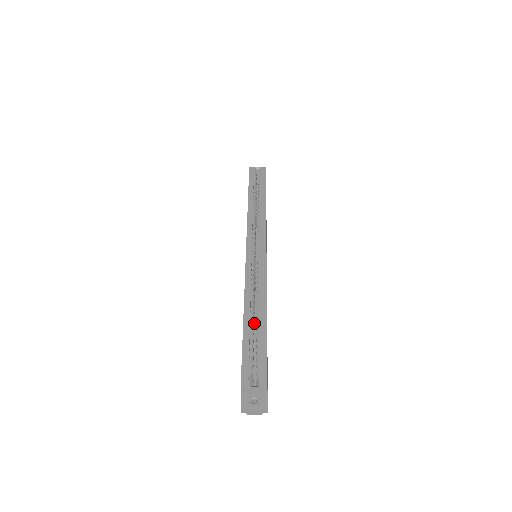
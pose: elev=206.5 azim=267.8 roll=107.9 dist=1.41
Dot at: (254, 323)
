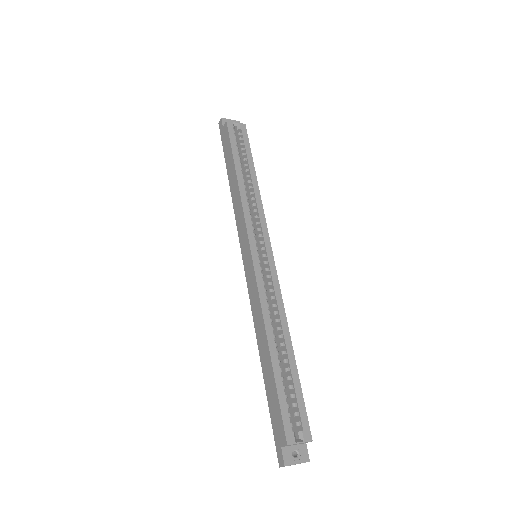
Dot at: occluded
